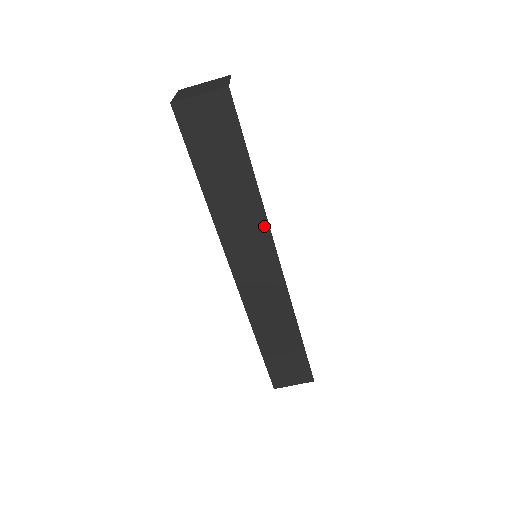
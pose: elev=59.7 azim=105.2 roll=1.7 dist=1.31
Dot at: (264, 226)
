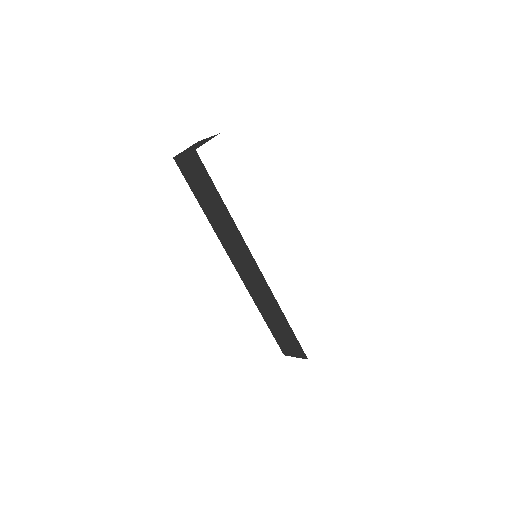
Dot at: (241, 238)
